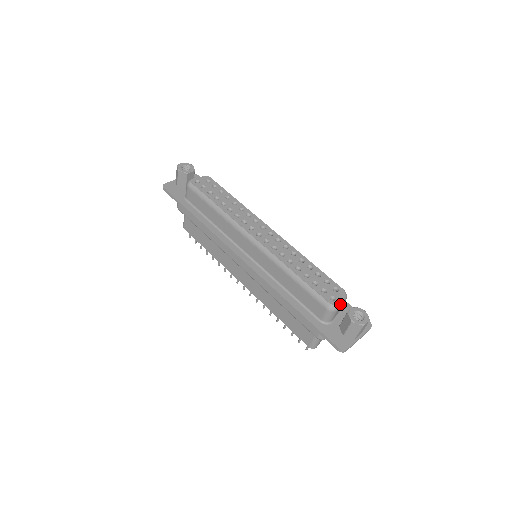
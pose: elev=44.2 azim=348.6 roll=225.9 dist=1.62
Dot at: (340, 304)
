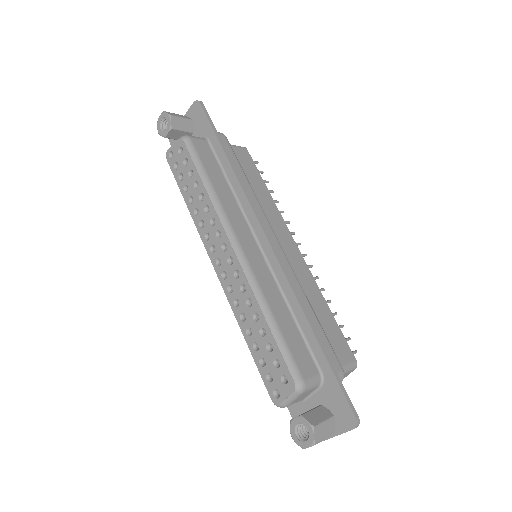
Dot at: (287, 402)
